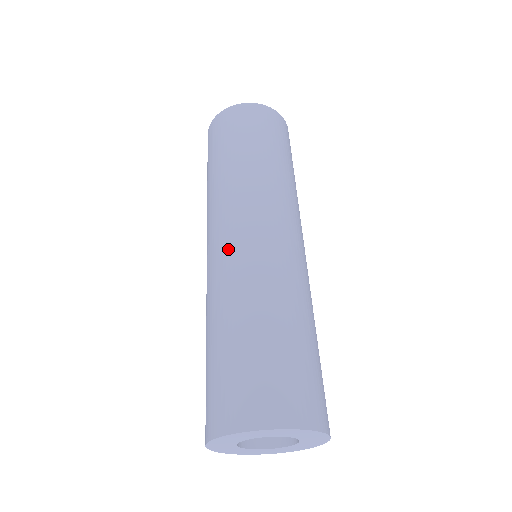
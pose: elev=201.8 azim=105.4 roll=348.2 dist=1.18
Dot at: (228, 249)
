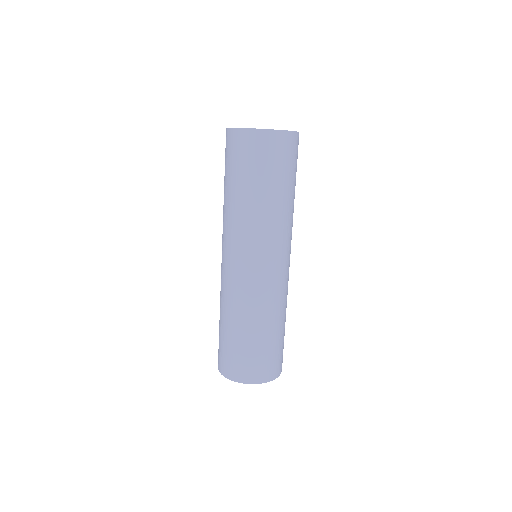
Dot at: (236, 276)
